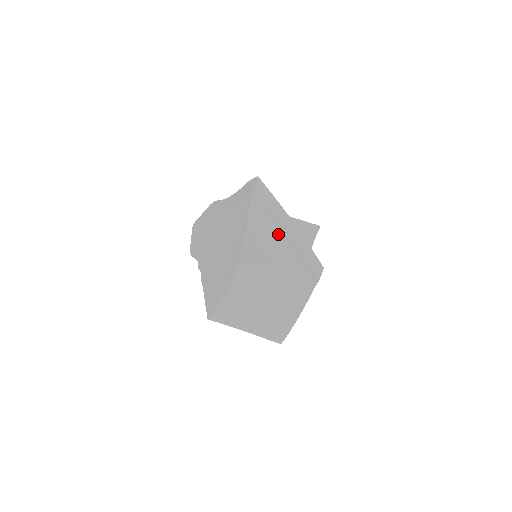
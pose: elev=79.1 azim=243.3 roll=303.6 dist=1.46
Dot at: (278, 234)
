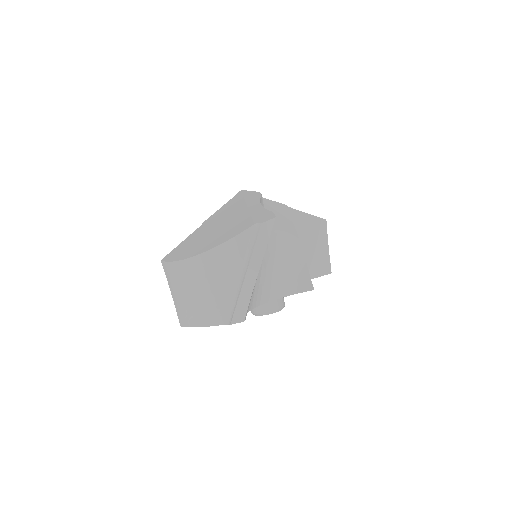
Dot at: (241, 268)
